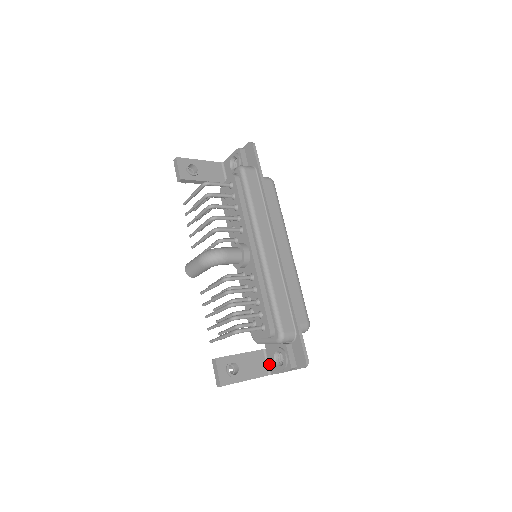
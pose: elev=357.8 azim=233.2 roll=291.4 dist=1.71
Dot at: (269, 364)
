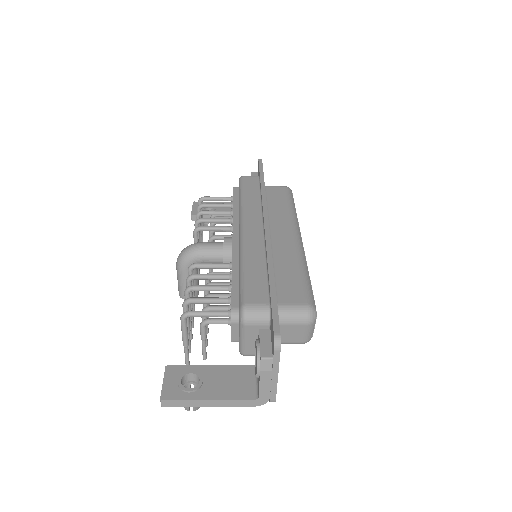
Dot at: (257, 382)
